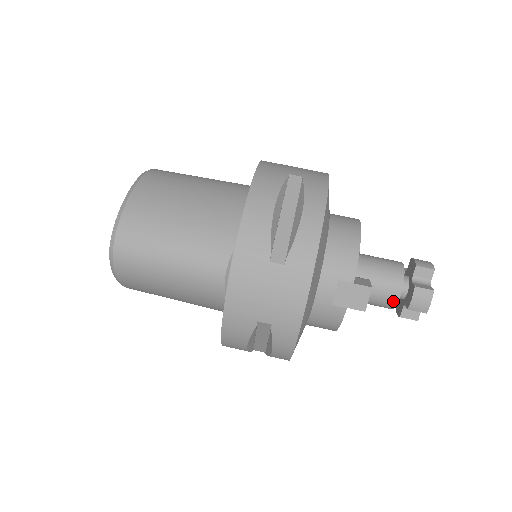
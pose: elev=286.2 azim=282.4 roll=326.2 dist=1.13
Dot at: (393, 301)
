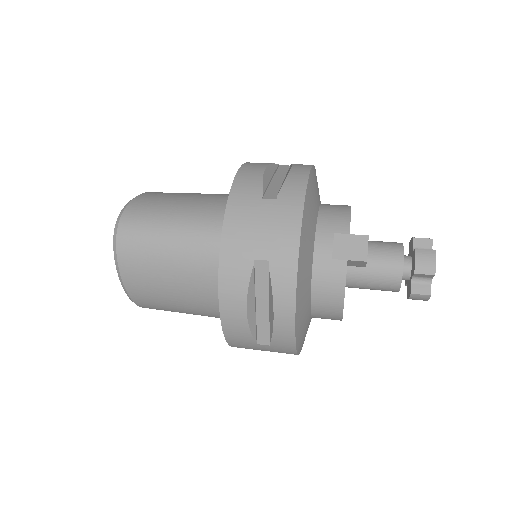
Dot at: (398, 270)
